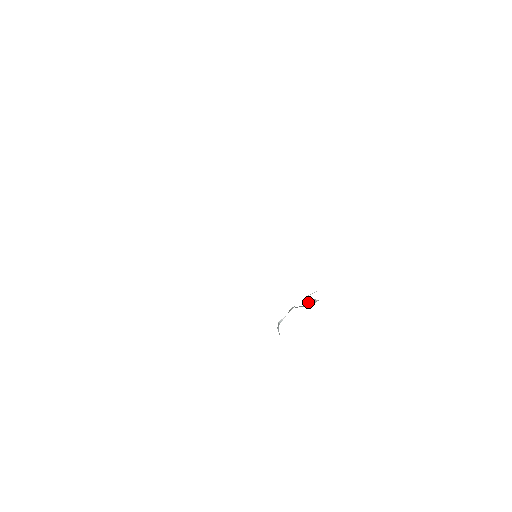
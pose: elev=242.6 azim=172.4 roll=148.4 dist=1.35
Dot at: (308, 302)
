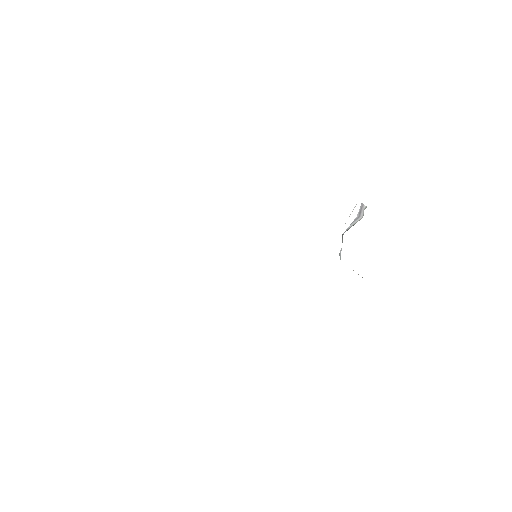
Dot at: occluded
